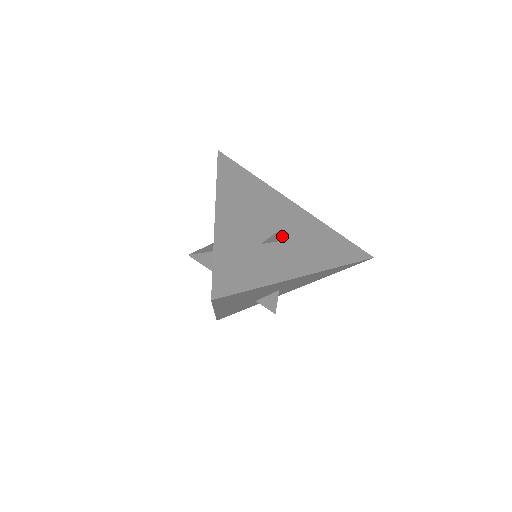
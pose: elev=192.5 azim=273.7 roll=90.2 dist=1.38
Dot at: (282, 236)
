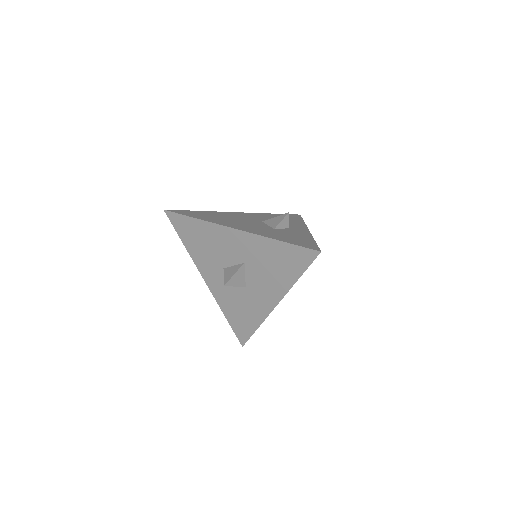
Dot at: occluded
